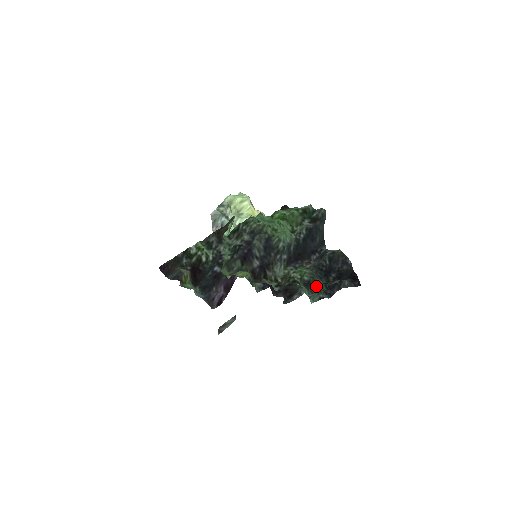
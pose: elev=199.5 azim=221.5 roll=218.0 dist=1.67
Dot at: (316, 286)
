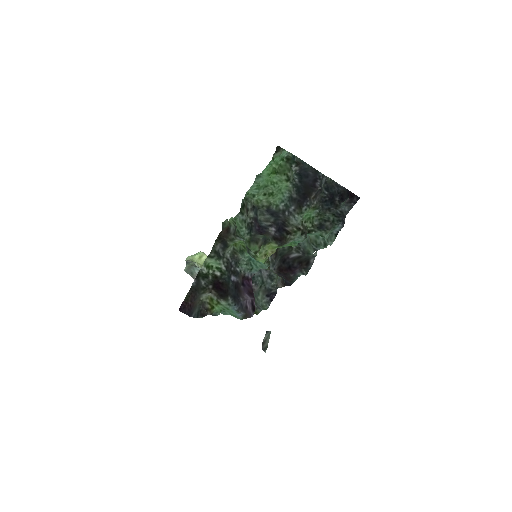
Dot at: (328, 222)
